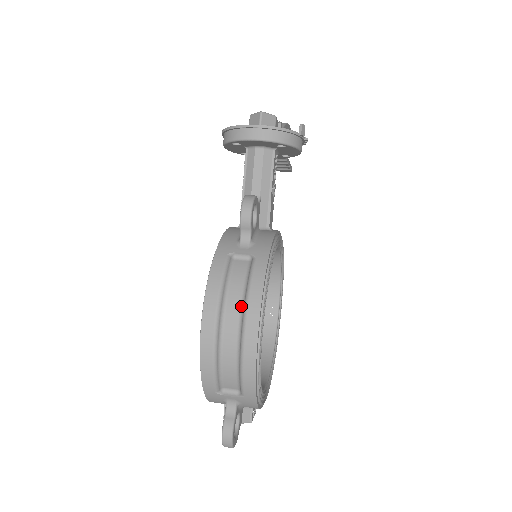
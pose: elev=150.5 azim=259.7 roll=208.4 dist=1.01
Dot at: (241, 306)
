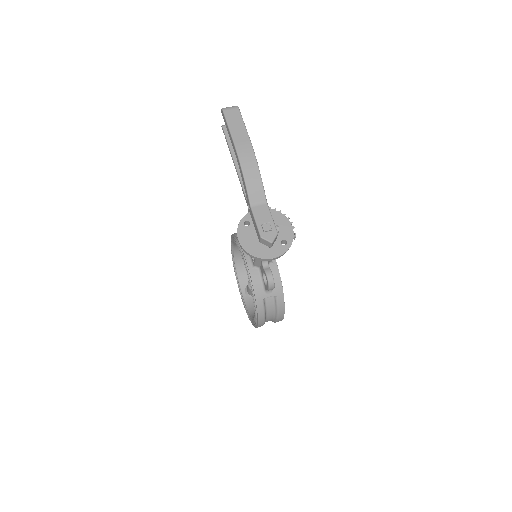
Dot at: (274, 314)
